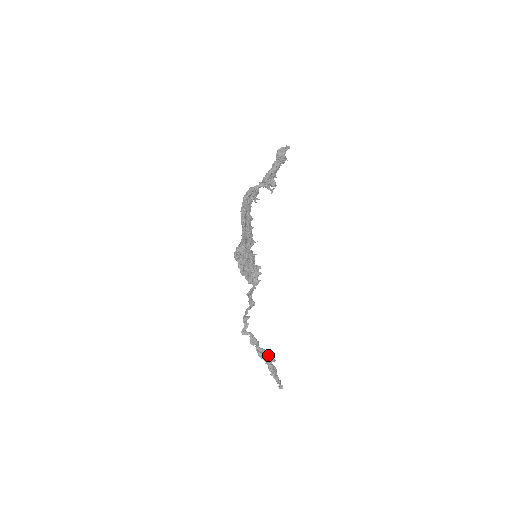
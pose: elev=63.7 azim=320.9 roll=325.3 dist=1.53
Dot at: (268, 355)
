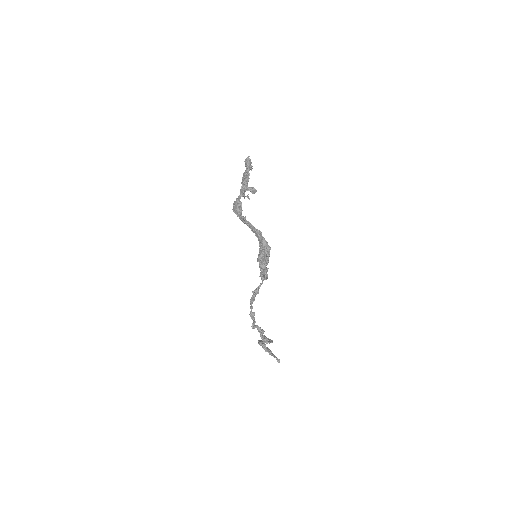
Dot at: (267, 339)
